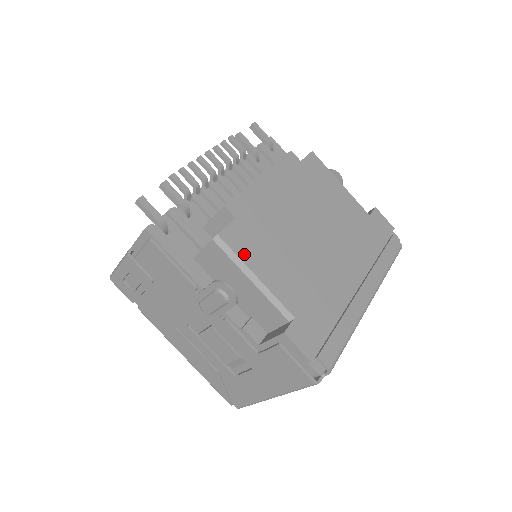
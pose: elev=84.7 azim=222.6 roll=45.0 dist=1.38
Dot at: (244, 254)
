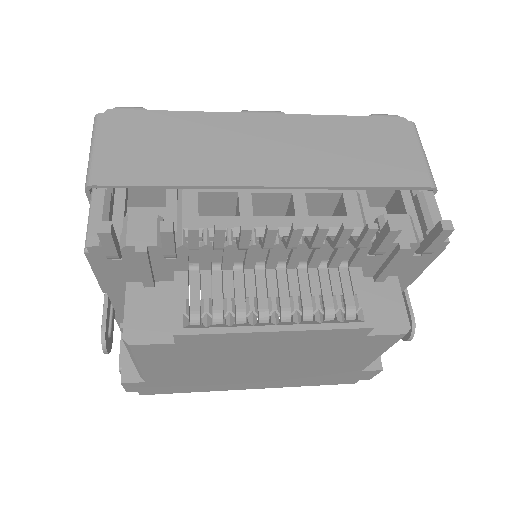
Dot at: (145, 357)
